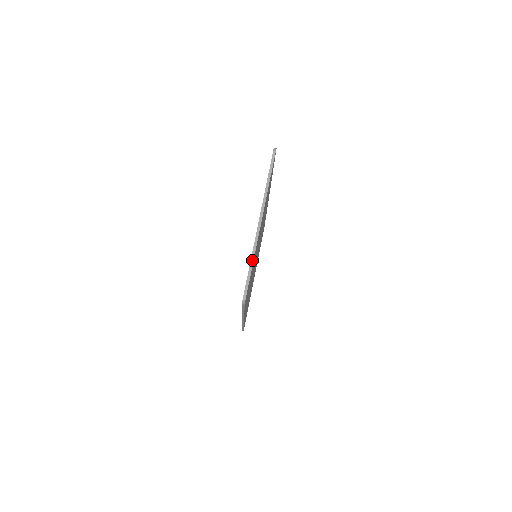
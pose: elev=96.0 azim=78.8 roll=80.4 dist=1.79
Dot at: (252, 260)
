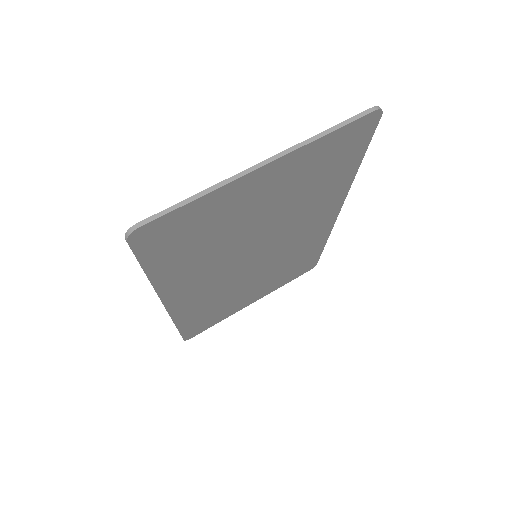
Dot at: (196, 196)
